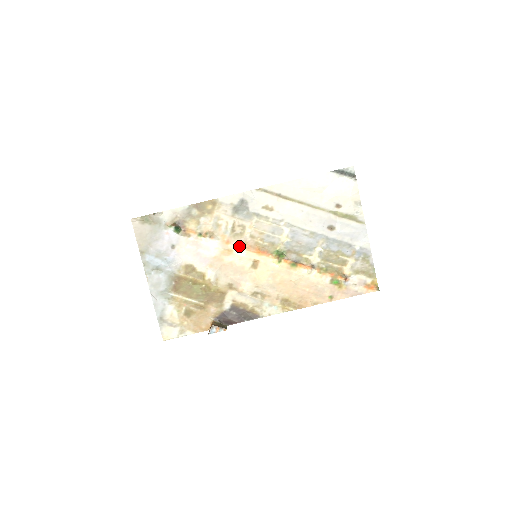
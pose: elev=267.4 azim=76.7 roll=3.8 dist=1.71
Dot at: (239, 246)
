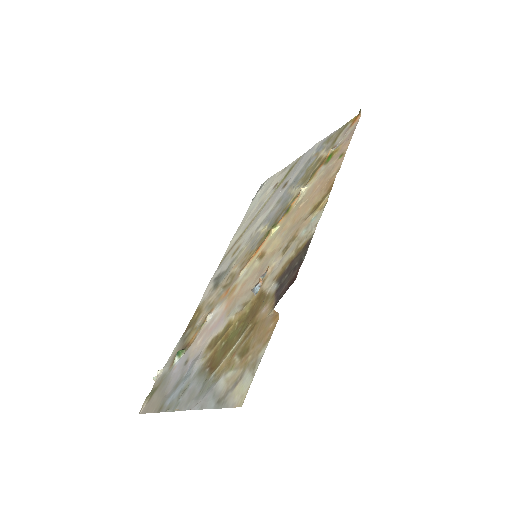
Dot at: (238, 278)
